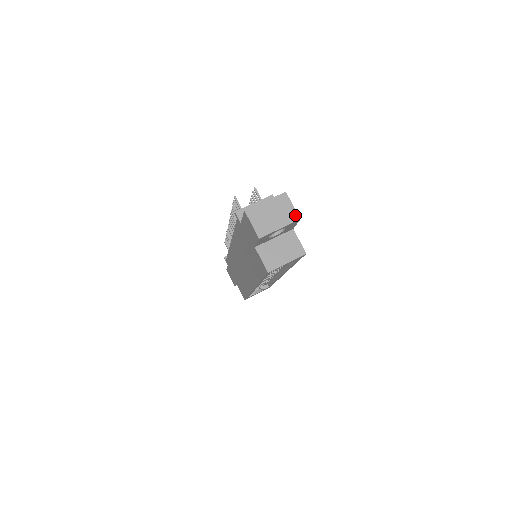
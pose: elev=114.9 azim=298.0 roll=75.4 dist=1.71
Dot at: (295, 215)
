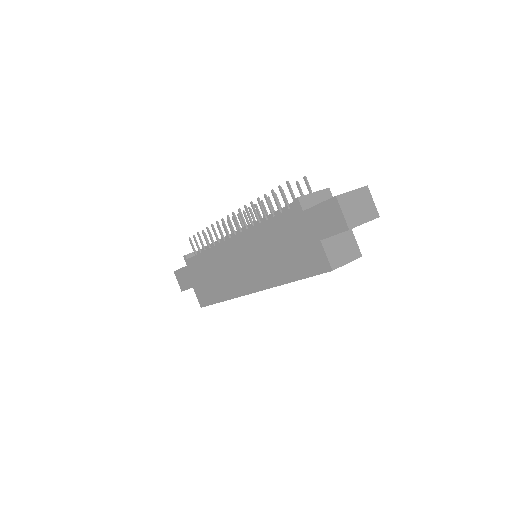
Dot at: (376, 212)
